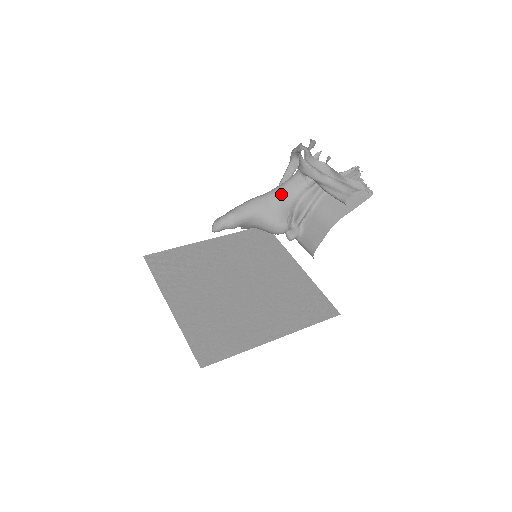
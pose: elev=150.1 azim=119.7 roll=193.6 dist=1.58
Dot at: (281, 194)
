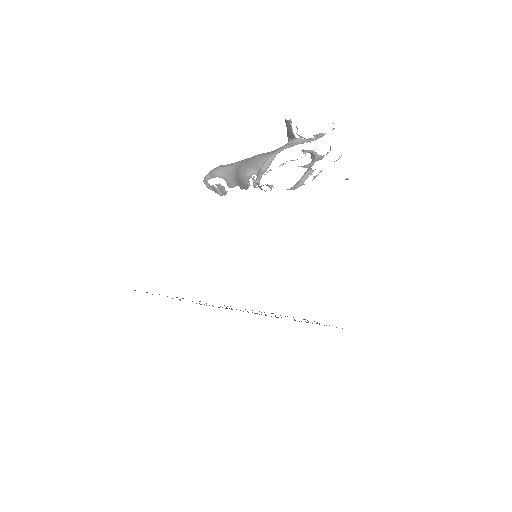
Dot at: (263, 153)
